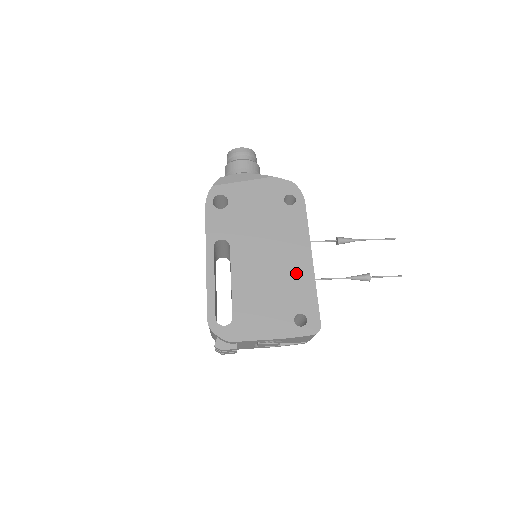
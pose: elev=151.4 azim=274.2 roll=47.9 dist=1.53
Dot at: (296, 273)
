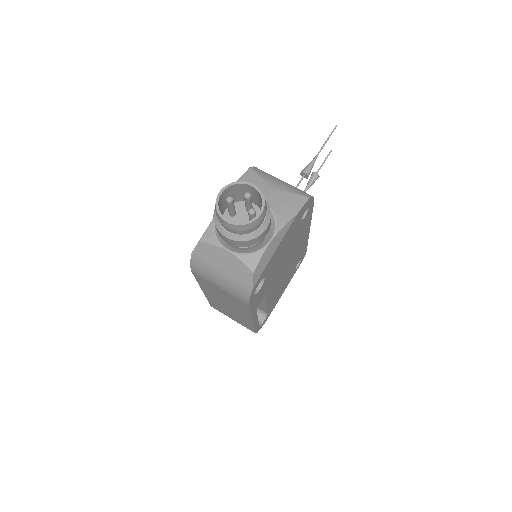
Dot at: (300, 250)
